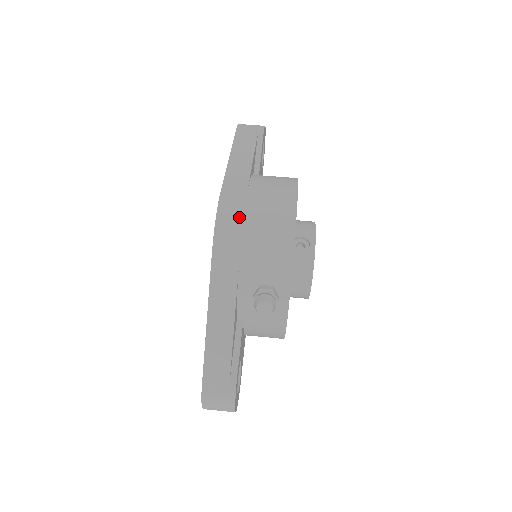
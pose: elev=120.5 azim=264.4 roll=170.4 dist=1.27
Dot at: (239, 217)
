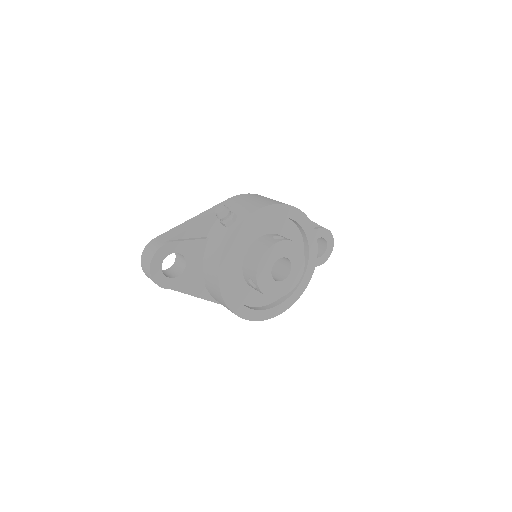
Dot at: (258, 196)
